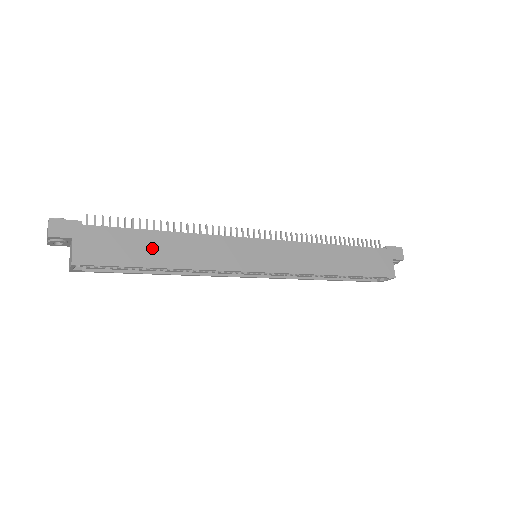
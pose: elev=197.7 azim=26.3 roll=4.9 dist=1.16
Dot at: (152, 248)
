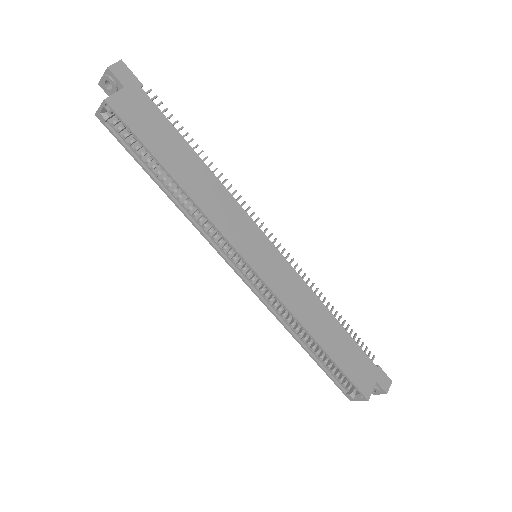
Dot at: (178, 156)
